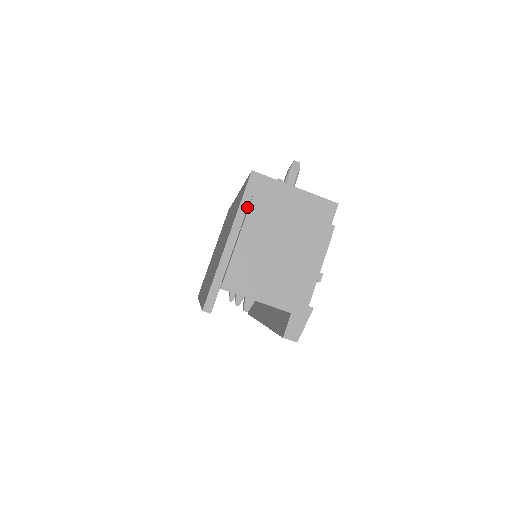
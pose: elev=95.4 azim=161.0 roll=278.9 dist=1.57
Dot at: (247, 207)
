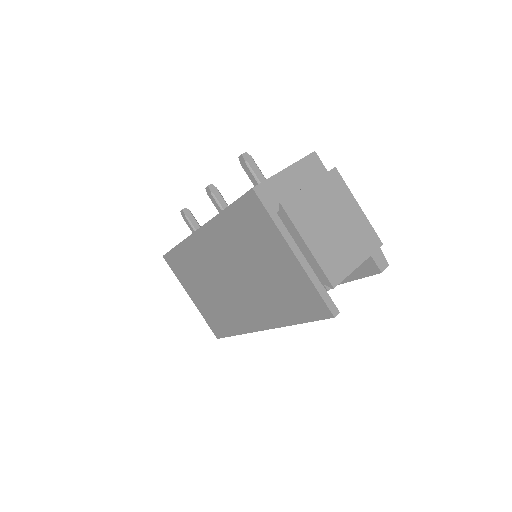
Dot at: (278, 217)
